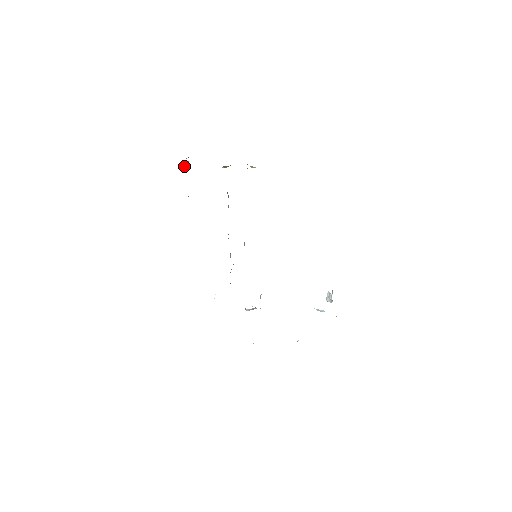
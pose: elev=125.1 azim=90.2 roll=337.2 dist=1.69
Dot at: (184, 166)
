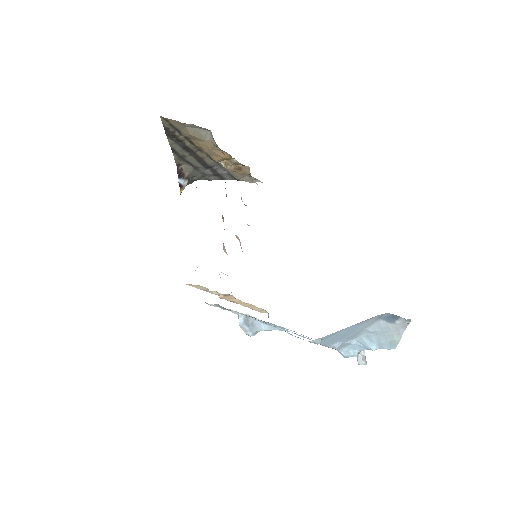
Dot at: (182, 182)
